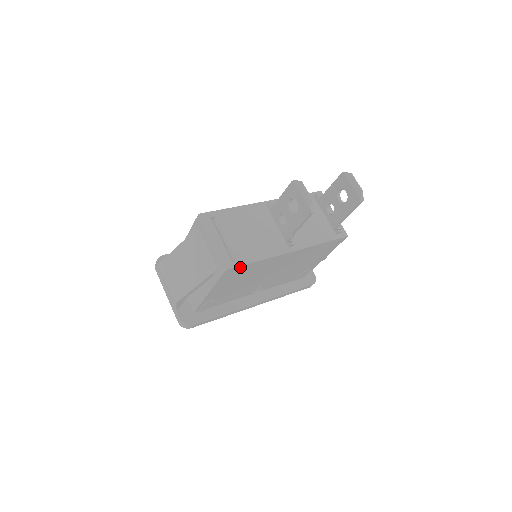
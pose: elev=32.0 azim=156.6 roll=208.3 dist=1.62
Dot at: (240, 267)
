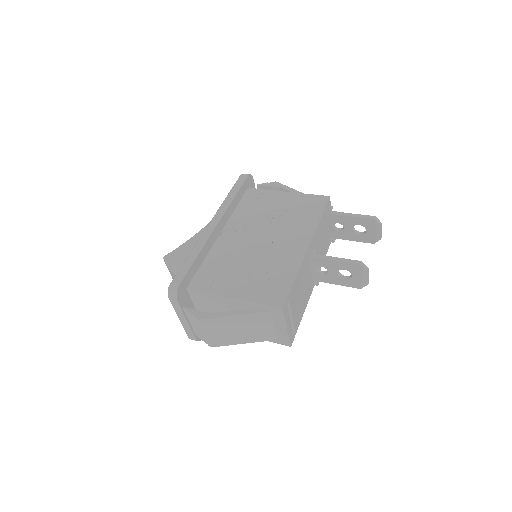
Dot at: occluded
